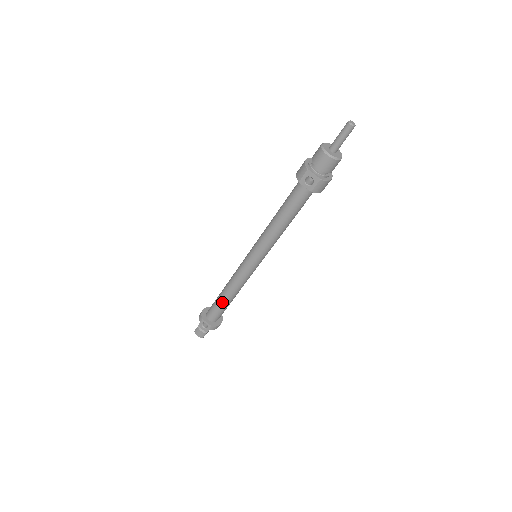
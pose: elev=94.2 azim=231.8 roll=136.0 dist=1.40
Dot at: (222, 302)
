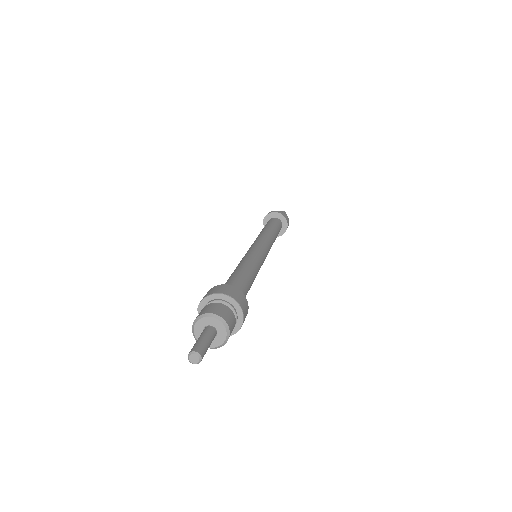
Dot at: occluded
